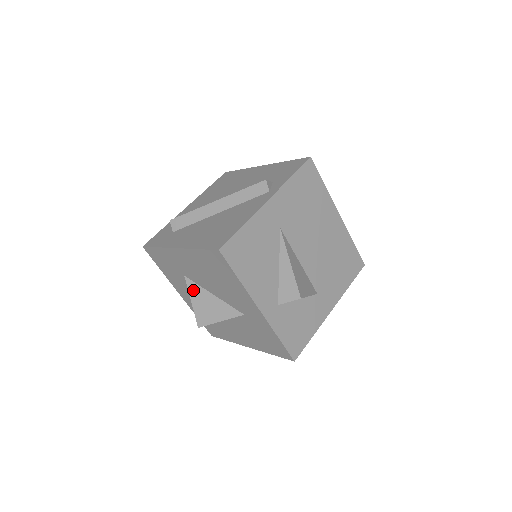
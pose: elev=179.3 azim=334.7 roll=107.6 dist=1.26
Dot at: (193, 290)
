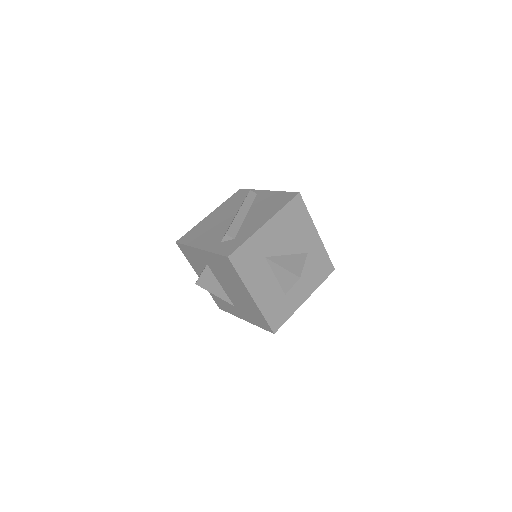
Dot at: (277, 261)
